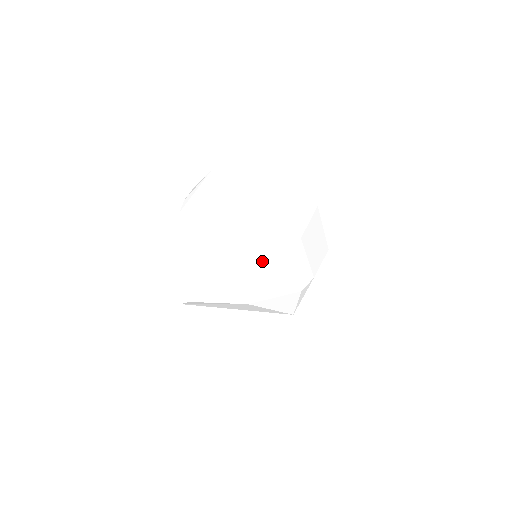
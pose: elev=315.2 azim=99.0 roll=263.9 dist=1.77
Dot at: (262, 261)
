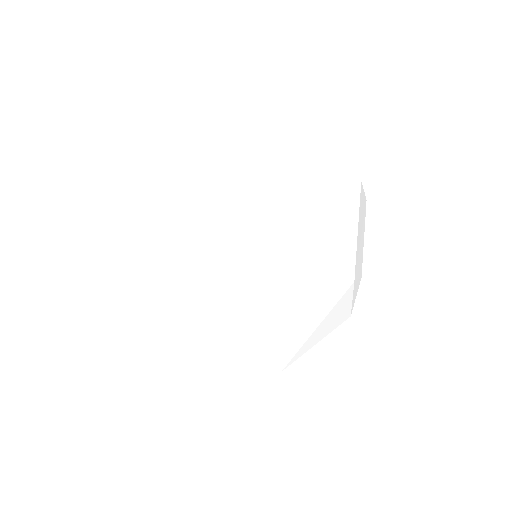
Dot at: (292, 325)
